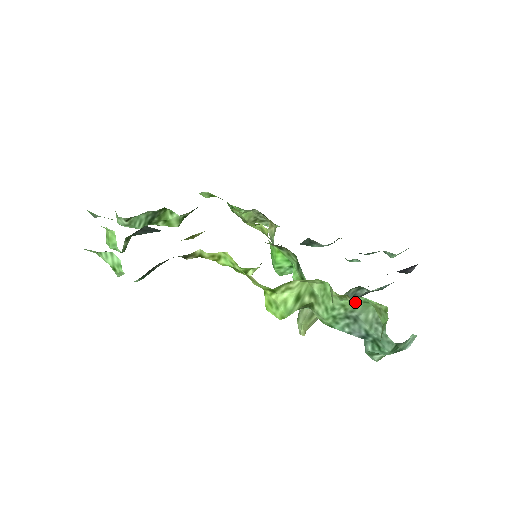
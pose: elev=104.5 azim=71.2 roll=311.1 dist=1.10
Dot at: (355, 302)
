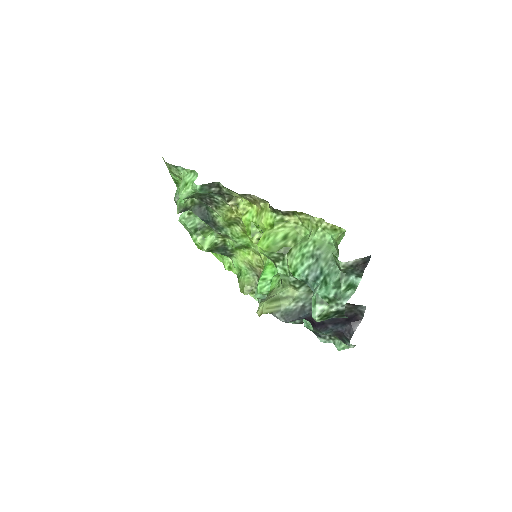
Dot at: (323, 241)
